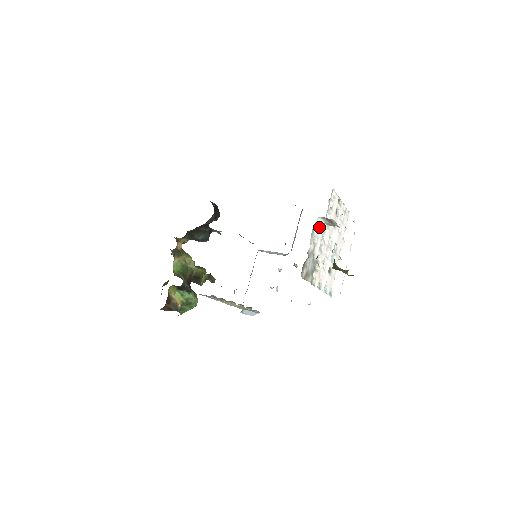
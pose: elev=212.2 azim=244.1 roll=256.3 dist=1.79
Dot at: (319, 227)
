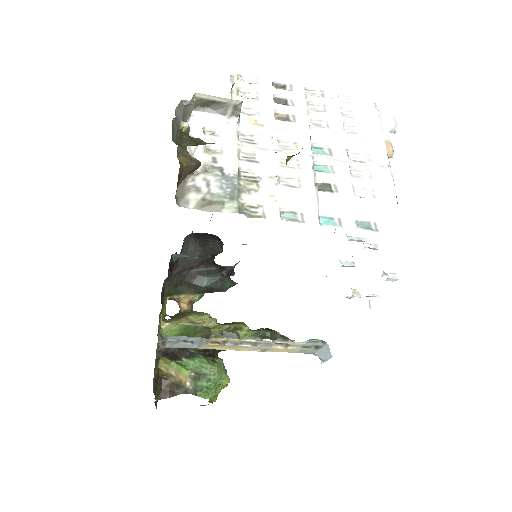
Dot at: (218, 129)
